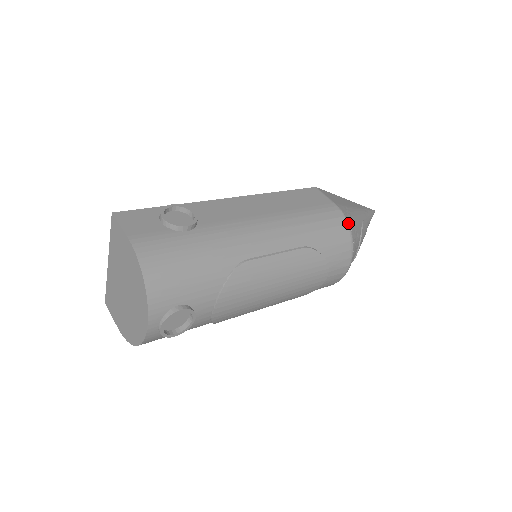
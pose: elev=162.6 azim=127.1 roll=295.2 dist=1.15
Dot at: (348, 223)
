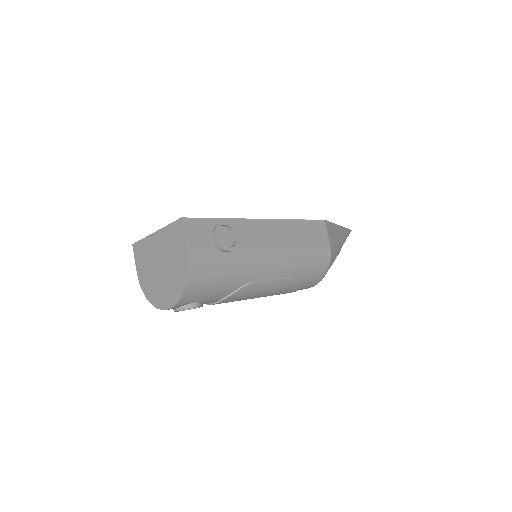
Dot at: (330, 263)
